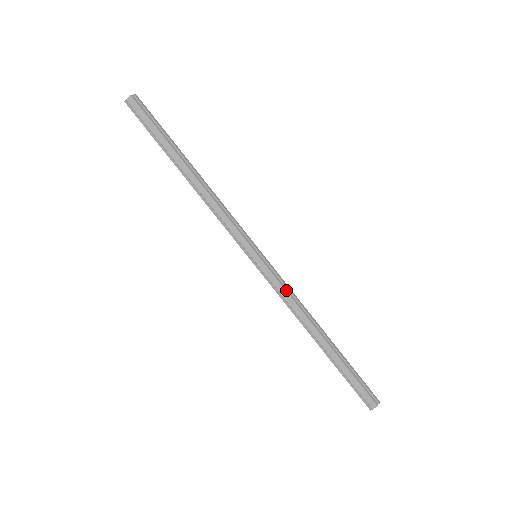
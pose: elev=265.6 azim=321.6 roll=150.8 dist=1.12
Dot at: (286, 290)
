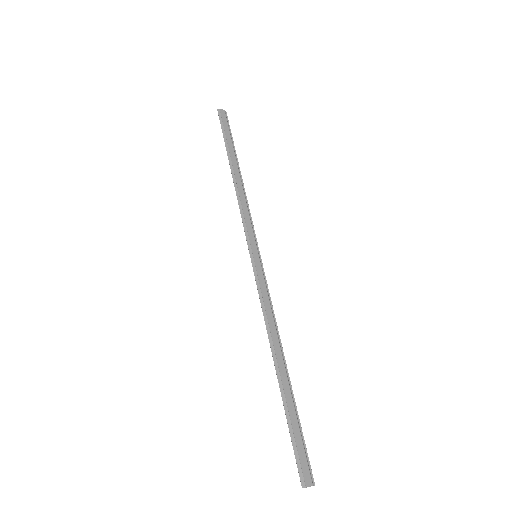
Dot at: (269, 299)
